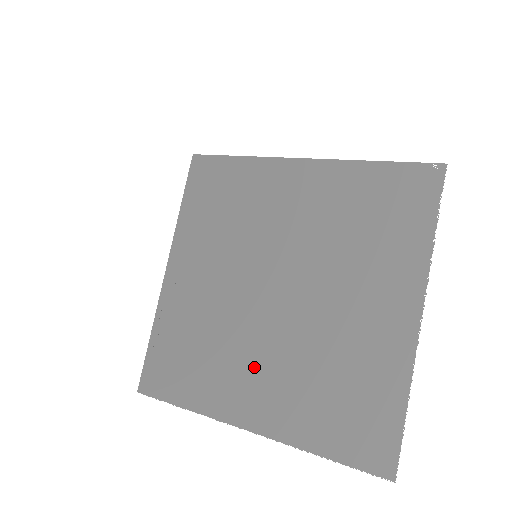
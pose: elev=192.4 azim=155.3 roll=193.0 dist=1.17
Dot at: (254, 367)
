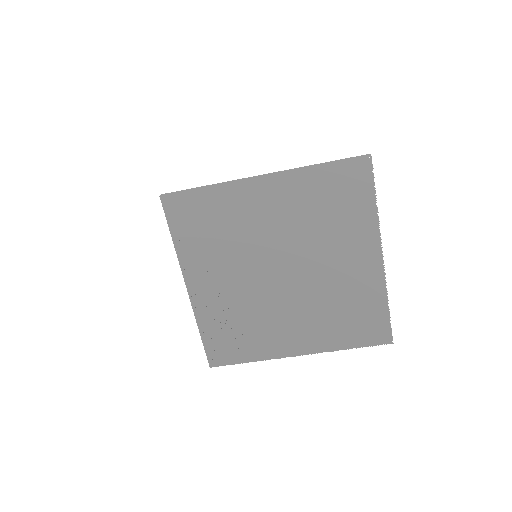
Dot at: (287, 322)
